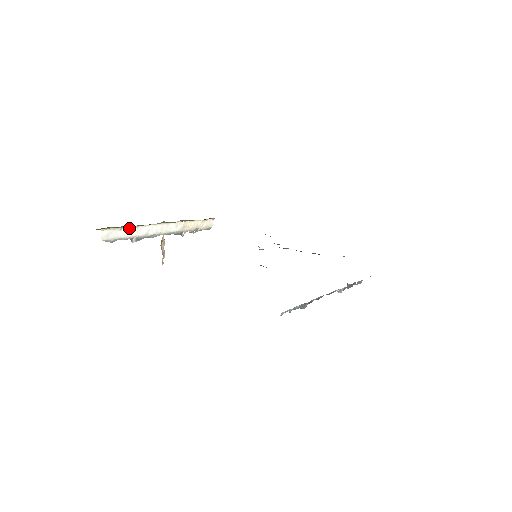
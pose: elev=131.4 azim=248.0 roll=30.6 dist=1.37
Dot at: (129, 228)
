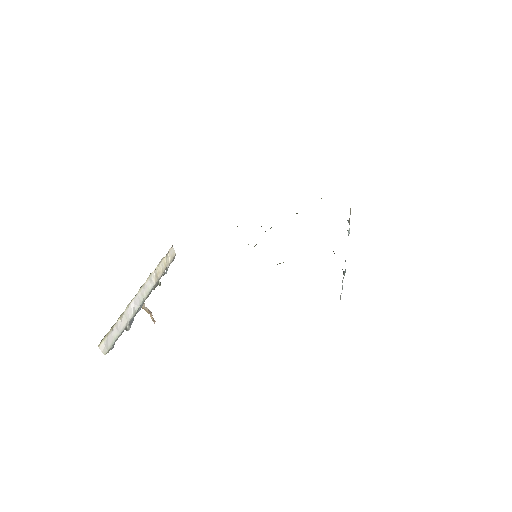
Dot at: (117, 321)
